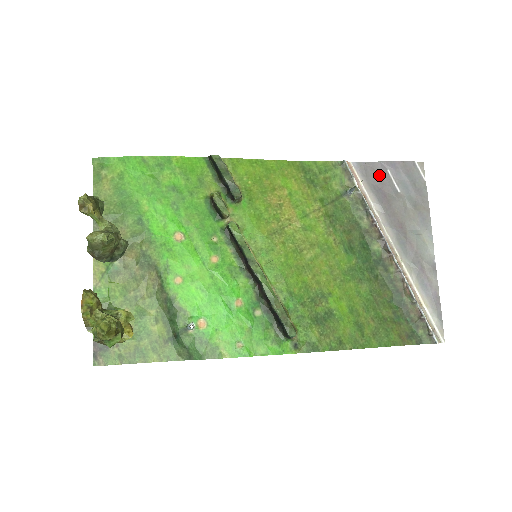
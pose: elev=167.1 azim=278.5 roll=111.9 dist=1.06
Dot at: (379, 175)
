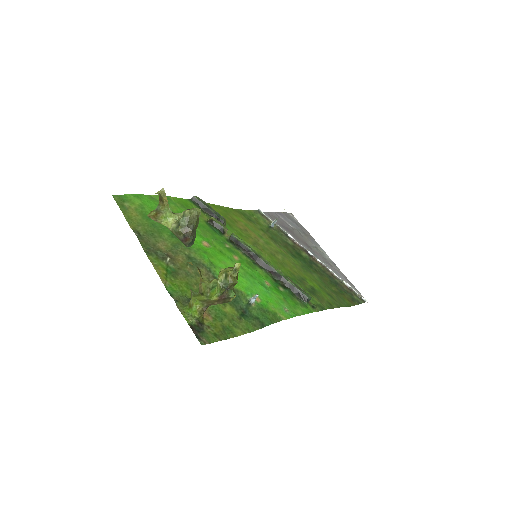
Dot at: (278, 219)
